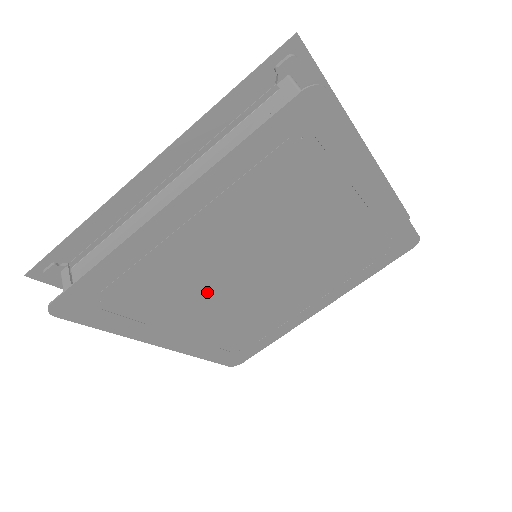
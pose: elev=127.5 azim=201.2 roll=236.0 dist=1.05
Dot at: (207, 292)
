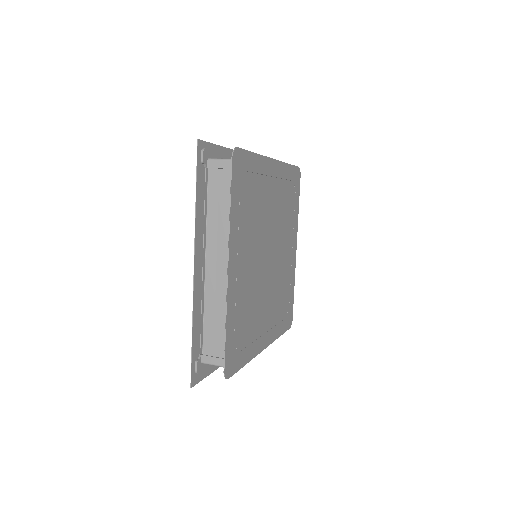
Dot at: (257, 240)
